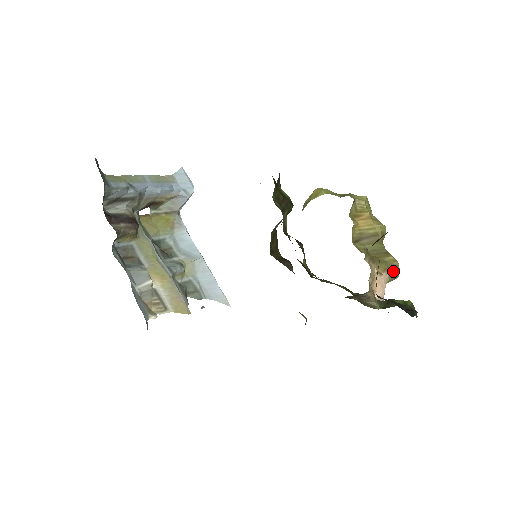
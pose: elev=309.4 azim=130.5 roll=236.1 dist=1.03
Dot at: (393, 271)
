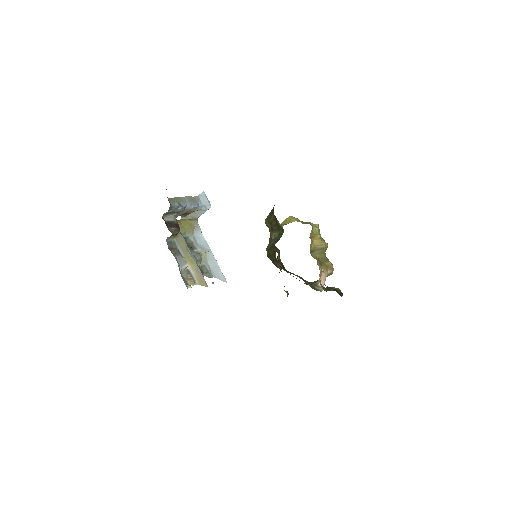
Dot at: (330, 271)
